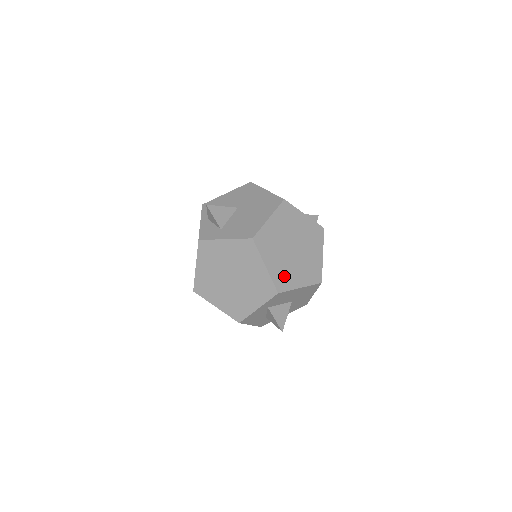
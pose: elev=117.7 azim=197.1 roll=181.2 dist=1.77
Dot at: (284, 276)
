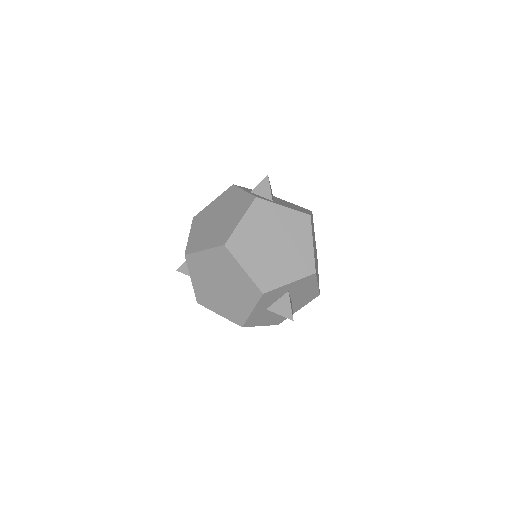
Dot at: (315, 264)
